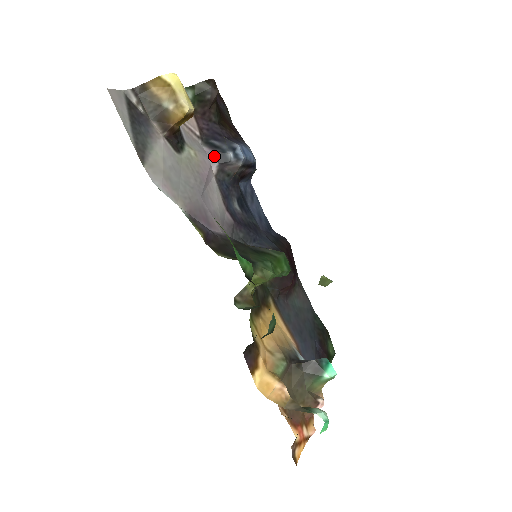
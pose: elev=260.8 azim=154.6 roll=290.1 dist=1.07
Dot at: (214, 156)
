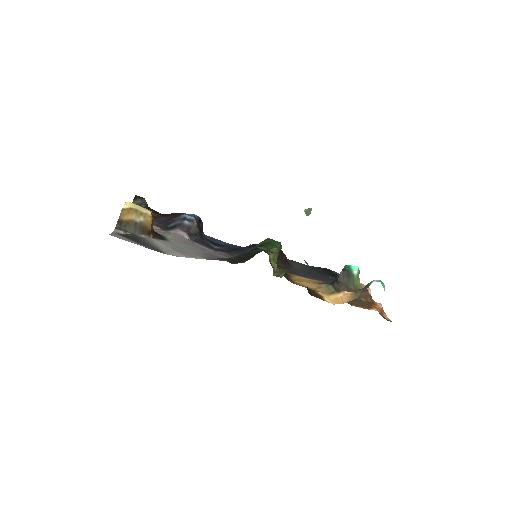
Dot at: (179, 231)
